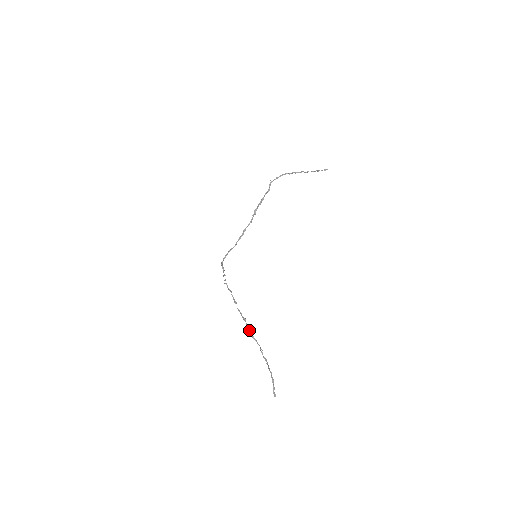
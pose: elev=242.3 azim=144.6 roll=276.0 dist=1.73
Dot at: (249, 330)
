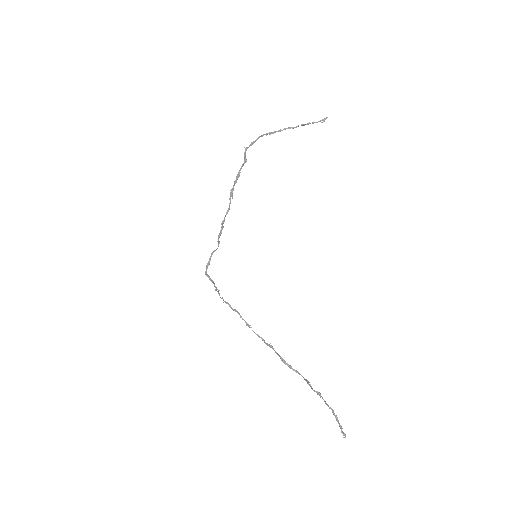
Dot at: (282, 360)
